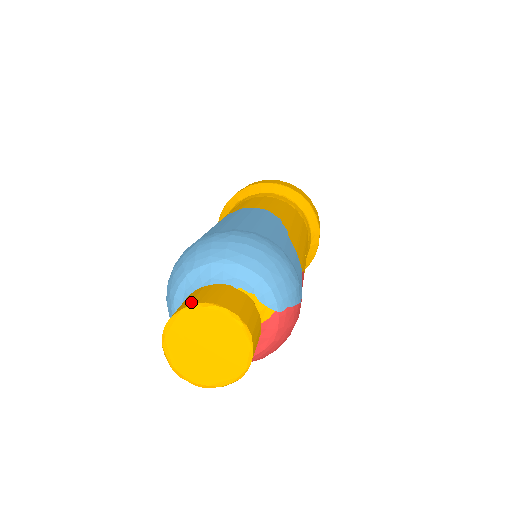
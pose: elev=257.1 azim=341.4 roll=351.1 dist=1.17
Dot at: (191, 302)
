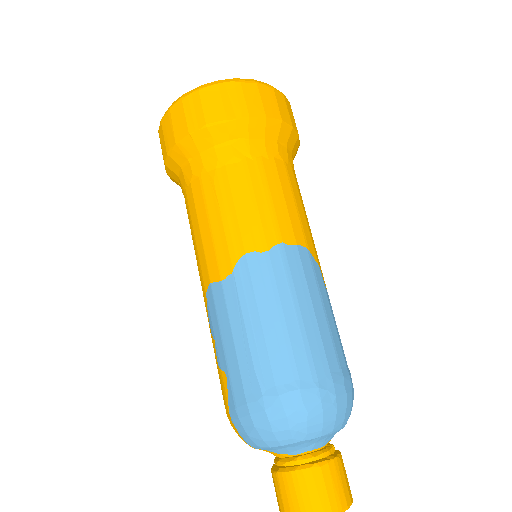
Dot at: (330, 510)
